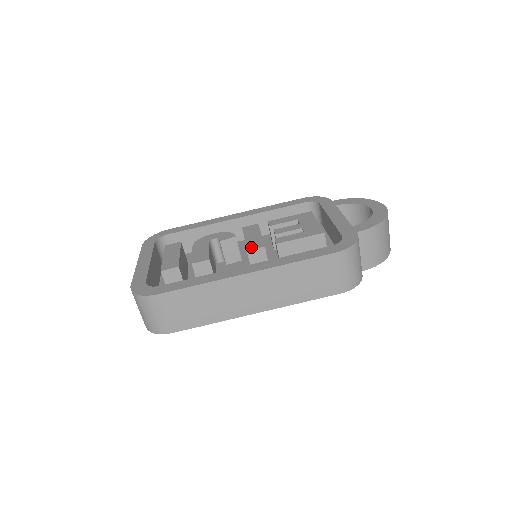
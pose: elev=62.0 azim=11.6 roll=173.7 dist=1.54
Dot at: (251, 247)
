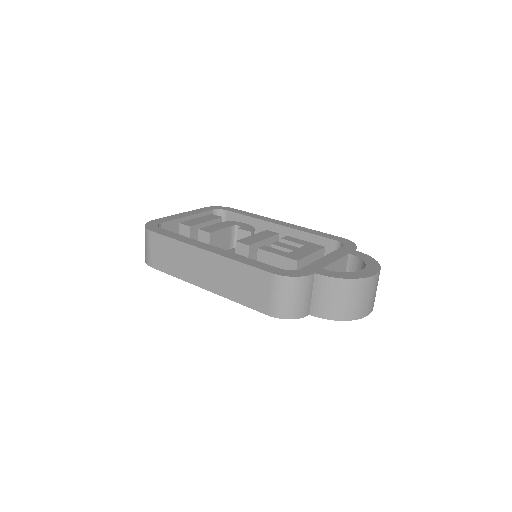
Dot at: (242, 241)
